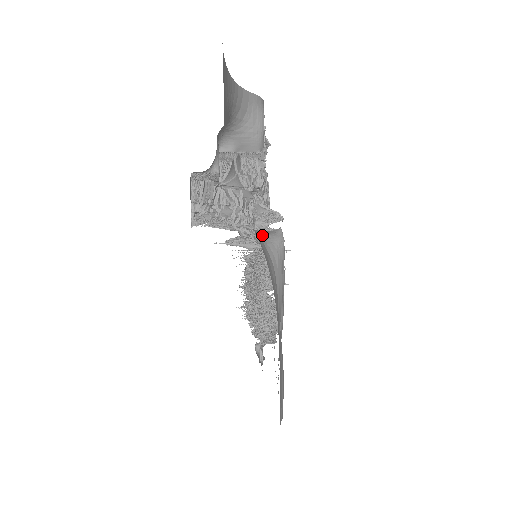
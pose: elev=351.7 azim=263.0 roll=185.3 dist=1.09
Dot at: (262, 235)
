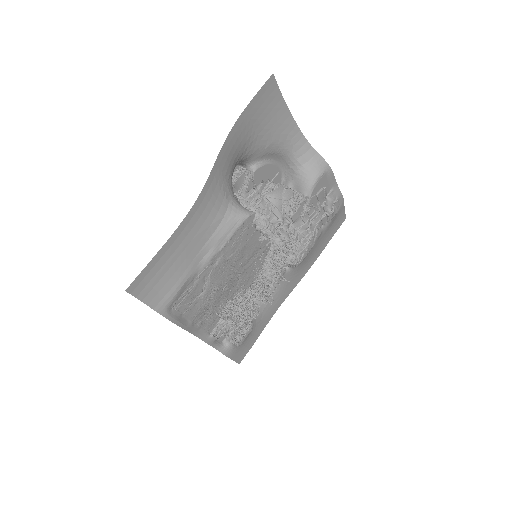
Dot at: (236, 202)
